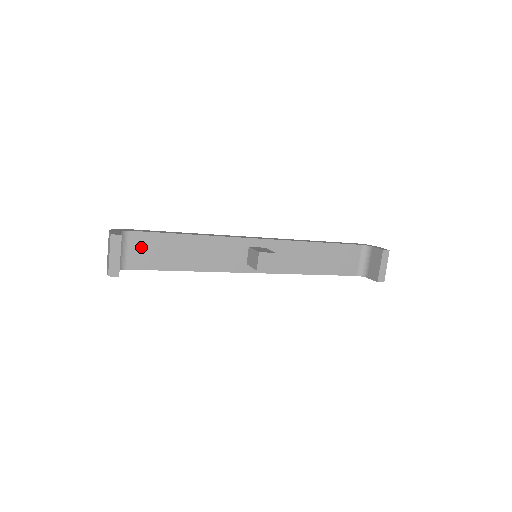
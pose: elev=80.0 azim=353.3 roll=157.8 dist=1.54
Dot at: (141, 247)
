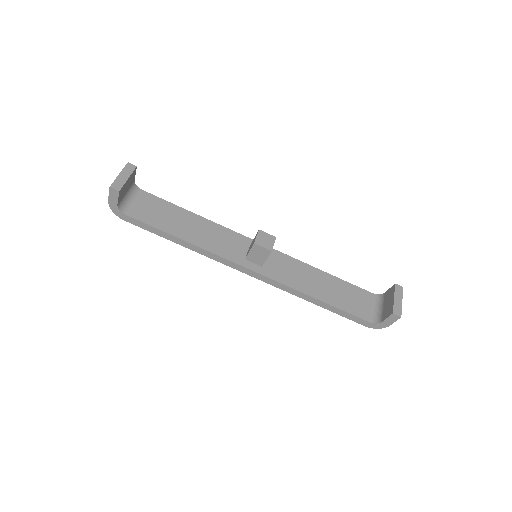
Dot at: (147, 205)
